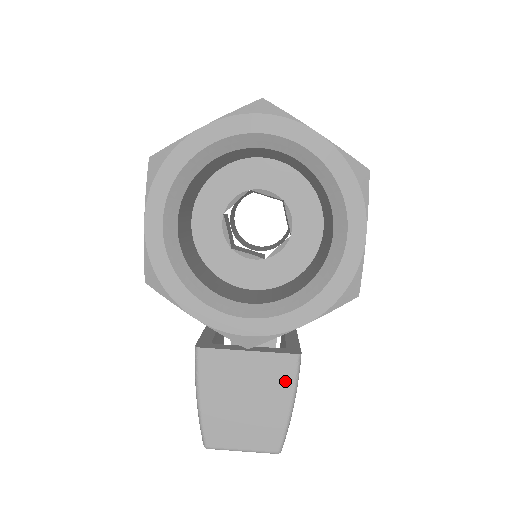
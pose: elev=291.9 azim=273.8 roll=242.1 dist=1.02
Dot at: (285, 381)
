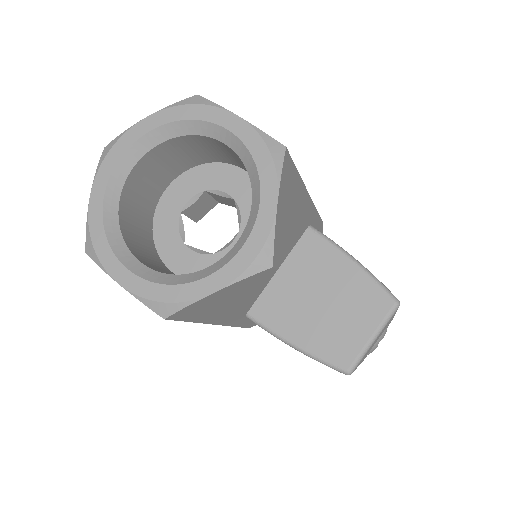
Dot at: (326, 253)
